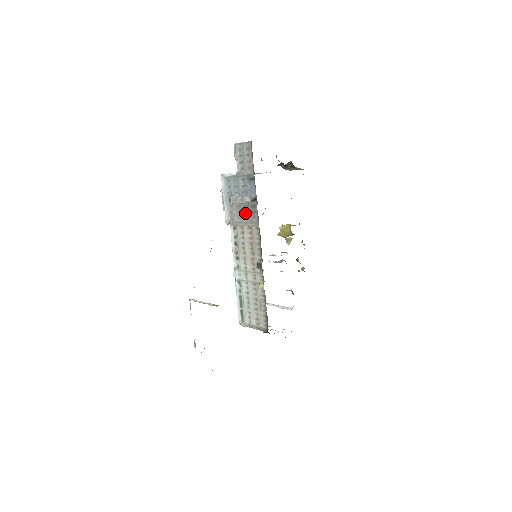
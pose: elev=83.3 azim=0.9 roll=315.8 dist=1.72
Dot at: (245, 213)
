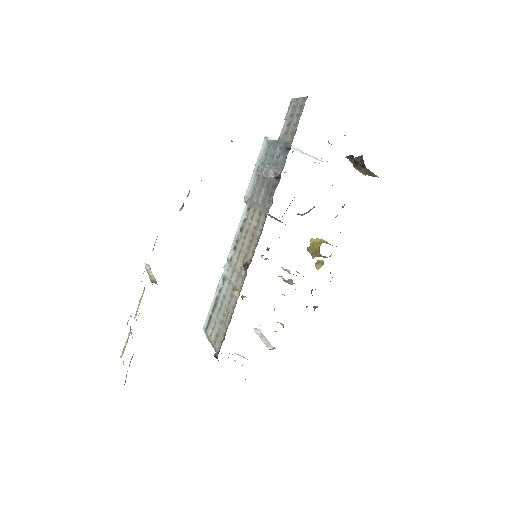
Dot at: (264, 193)
